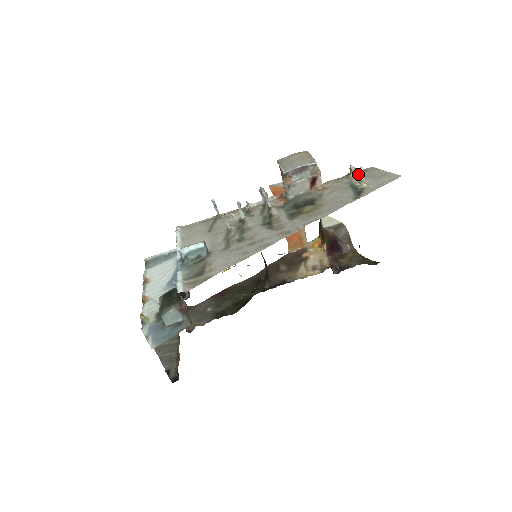
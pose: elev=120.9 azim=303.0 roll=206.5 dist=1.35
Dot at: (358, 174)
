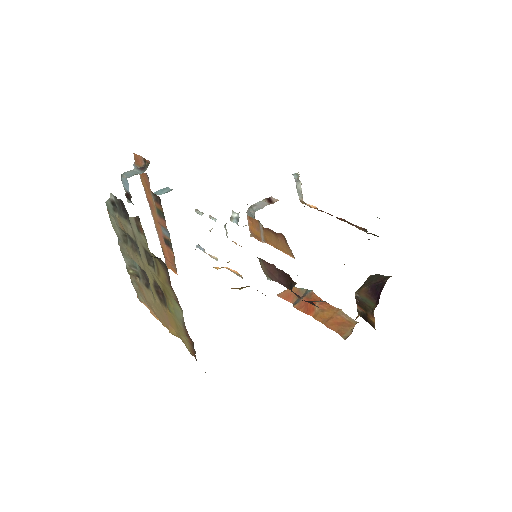
Dot at: (294, 177)
